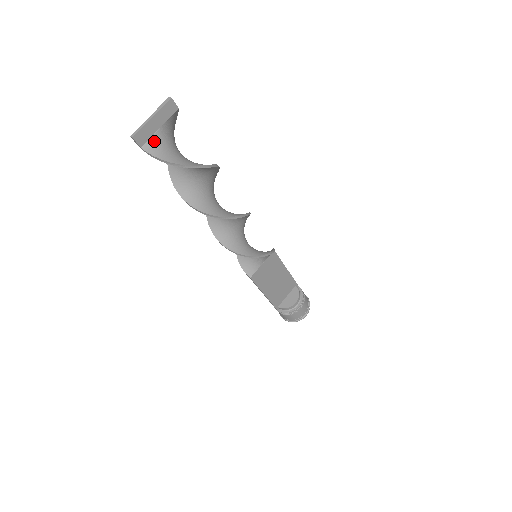
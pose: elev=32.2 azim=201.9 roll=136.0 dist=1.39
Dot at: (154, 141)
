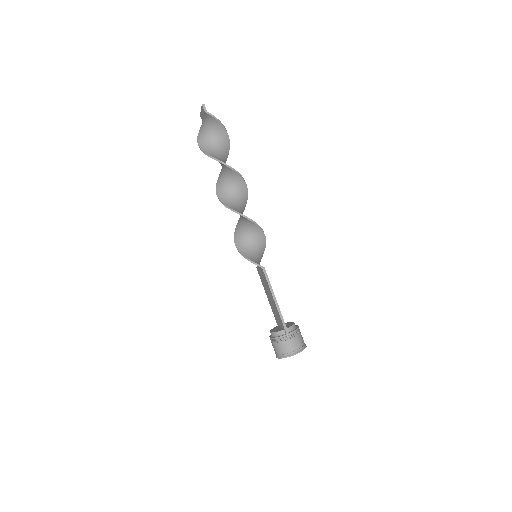
Dot at: (208, 116)
